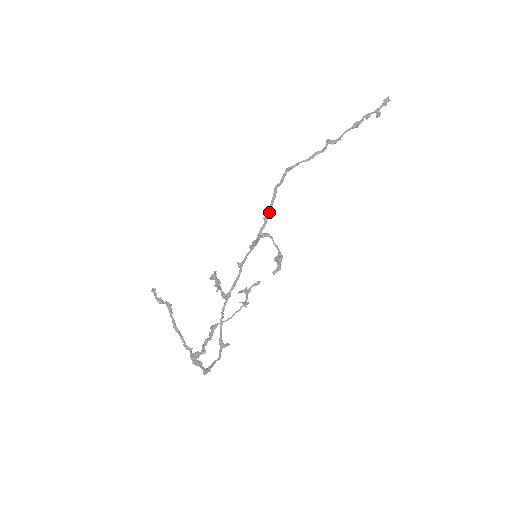
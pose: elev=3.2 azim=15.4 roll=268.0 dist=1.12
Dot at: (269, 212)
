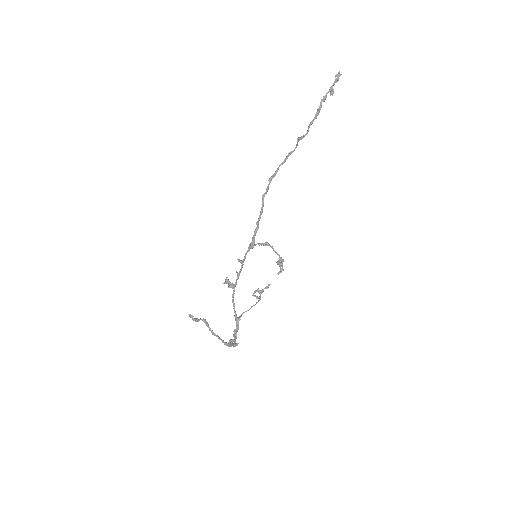
Dot at: (260, 218)
